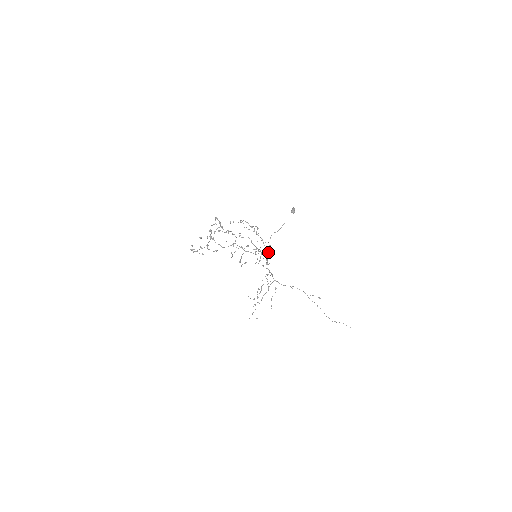
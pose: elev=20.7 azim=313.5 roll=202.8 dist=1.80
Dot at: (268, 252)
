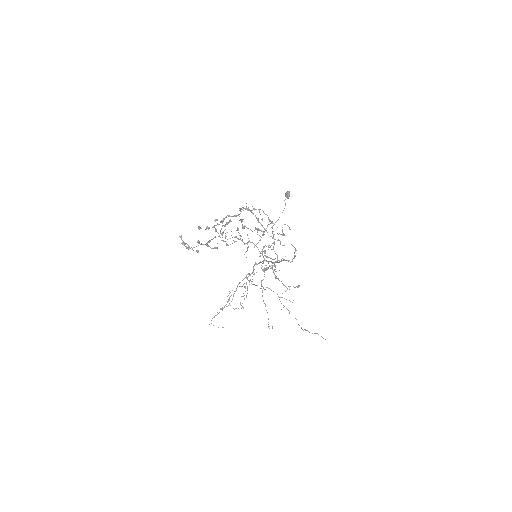
Dot at: (262, 249)
